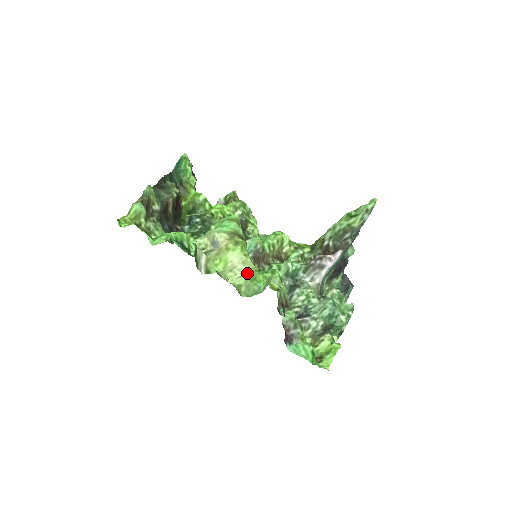
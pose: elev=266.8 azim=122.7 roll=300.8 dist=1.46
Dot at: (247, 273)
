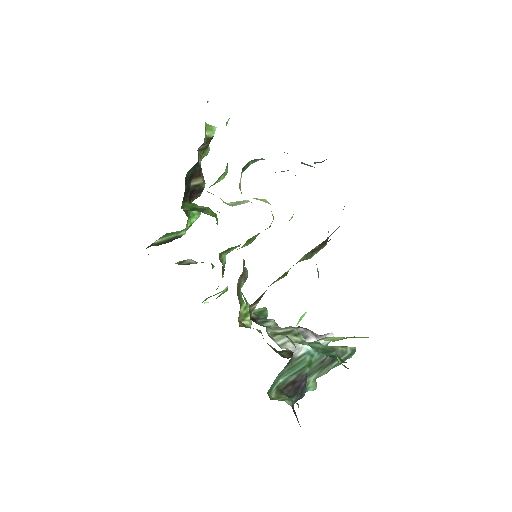
Dot at: occluded
